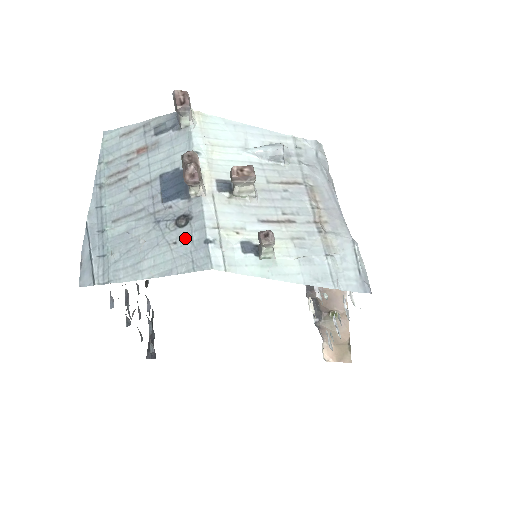
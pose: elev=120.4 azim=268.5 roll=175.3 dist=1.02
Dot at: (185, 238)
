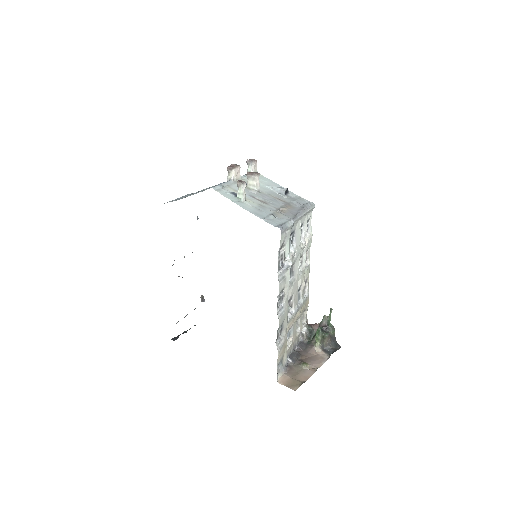
Dot at: occluded
